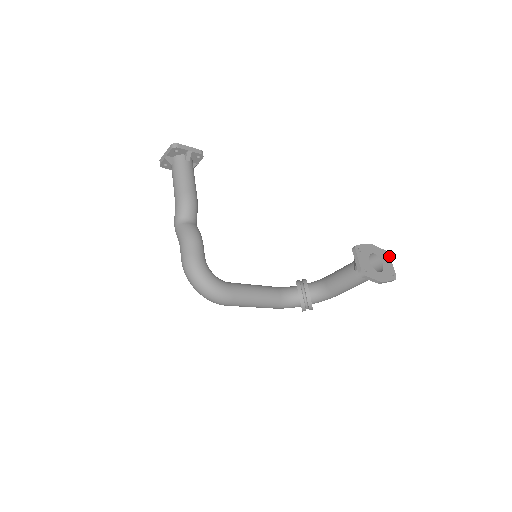
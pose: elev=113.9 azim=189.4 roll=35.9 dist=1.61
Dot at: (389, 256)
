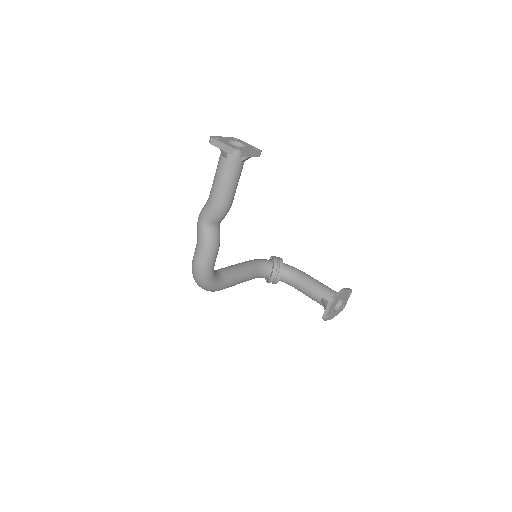
Dot at: occluded
